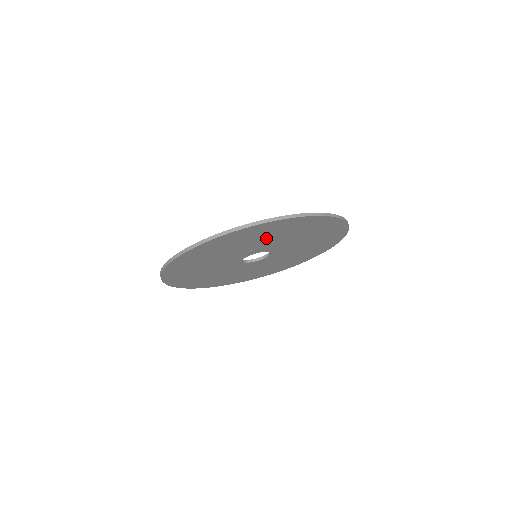
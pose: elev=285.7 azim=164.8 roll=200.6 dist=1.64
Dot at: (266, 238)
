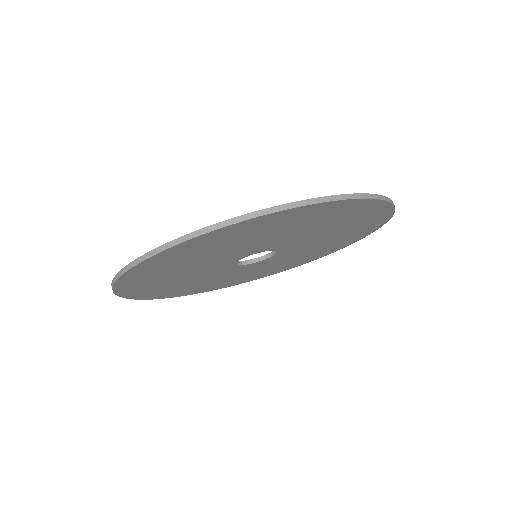
Dot at: (249, 240)
